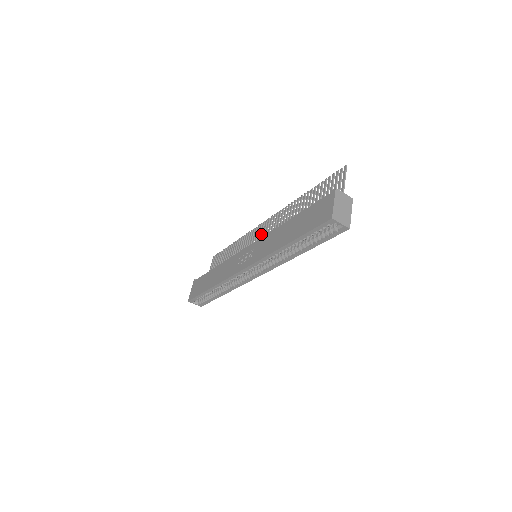
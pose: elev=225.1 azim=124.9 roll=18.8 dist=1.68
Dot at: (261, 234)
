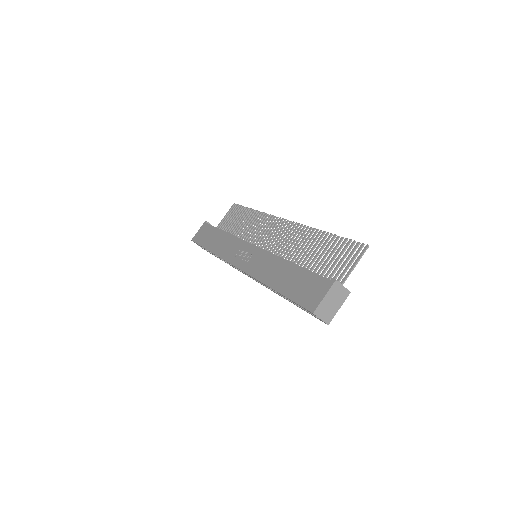
Dot at: (273, 232)
